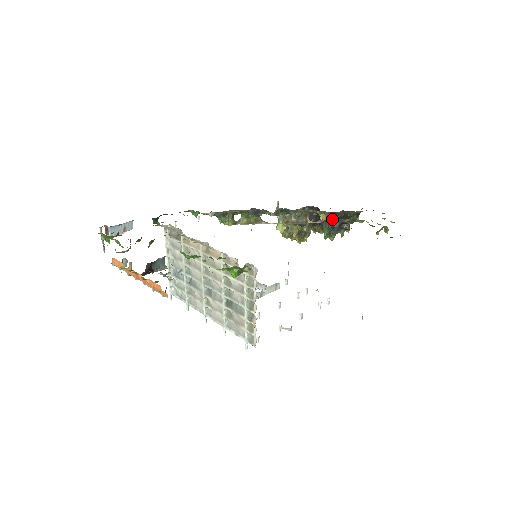
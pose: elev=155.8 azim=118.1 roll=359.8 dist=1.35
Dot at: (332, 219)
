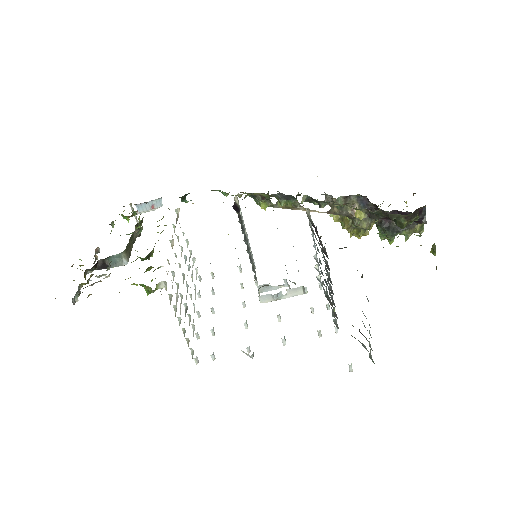
Dot at: occluded
